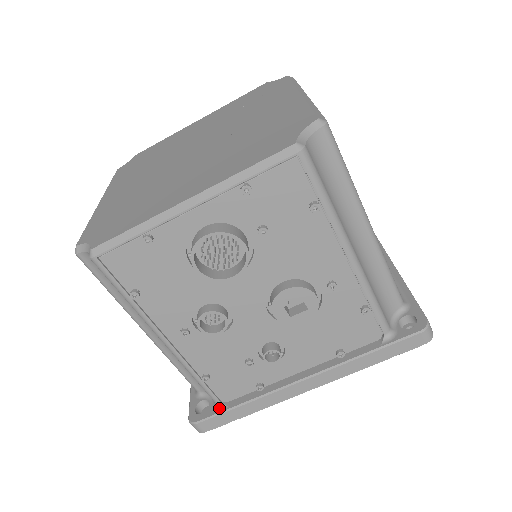
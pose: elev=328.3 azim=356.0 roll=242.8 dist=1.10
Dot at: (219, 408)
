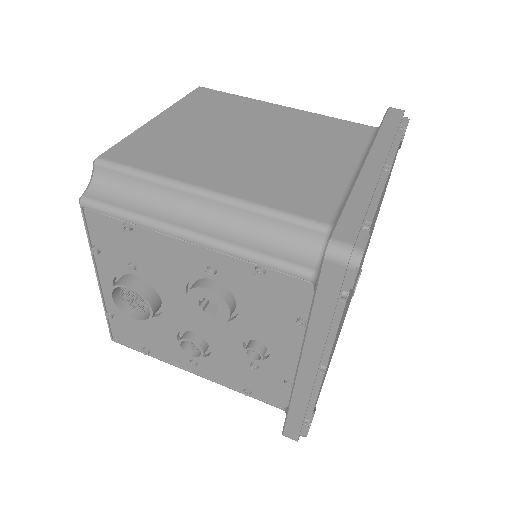
Dot at: occluded
